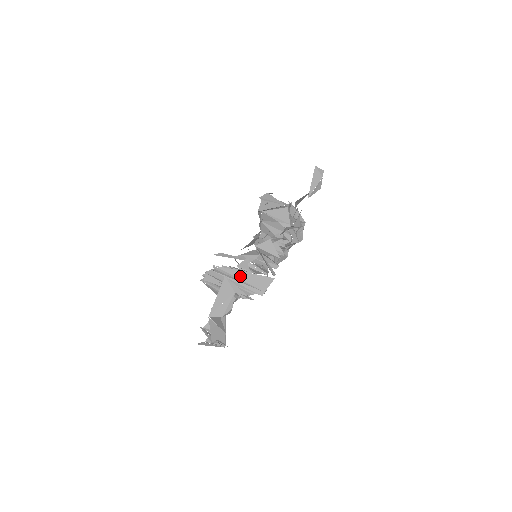
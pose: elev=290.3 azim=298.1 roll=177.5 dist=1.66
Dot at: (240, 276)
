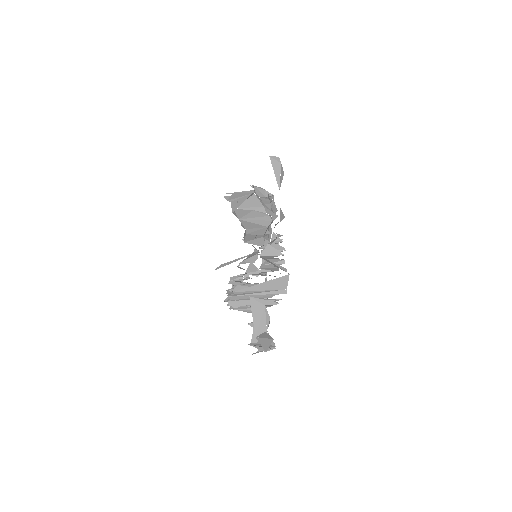
Dot at: (260, 288)
